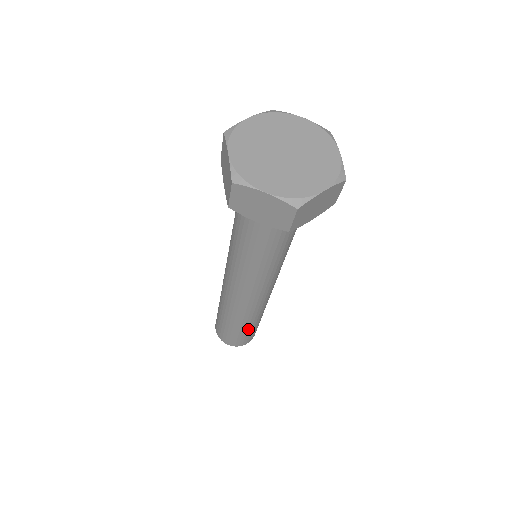
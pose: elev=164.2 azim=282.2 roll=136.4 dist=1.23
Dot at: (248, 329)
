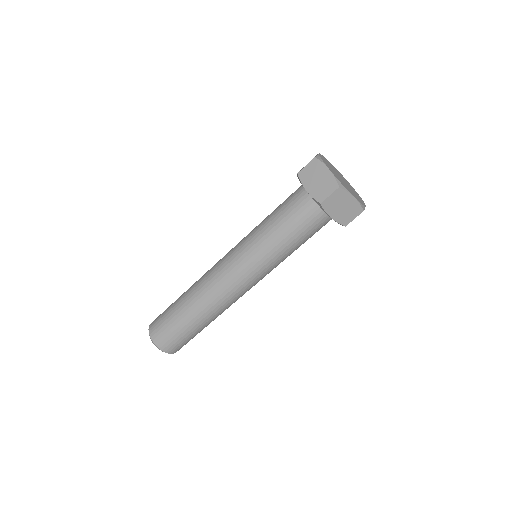
Dot at: (201, 330)
